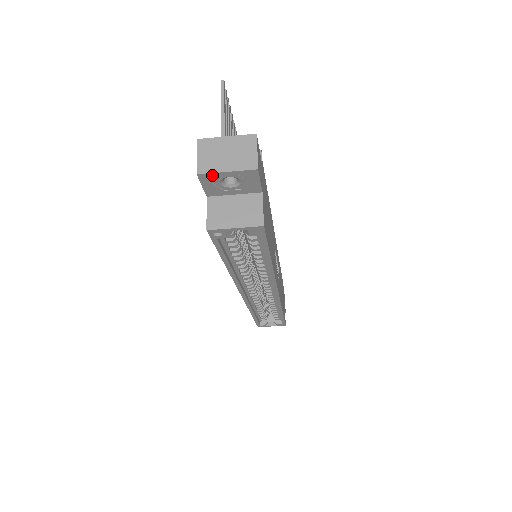
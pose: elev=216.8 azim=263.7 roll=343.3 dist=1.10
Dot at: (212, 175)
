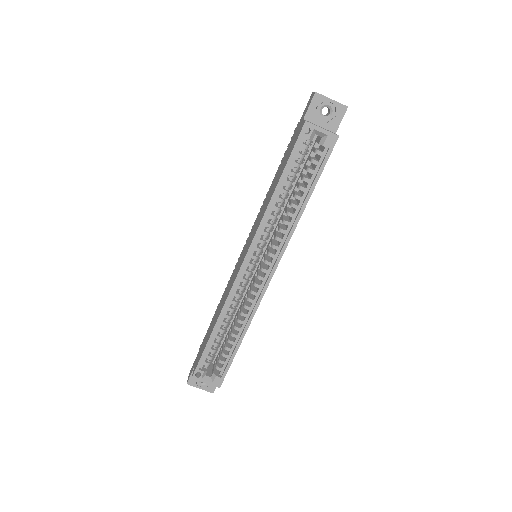
Dot at: (322, 98)
